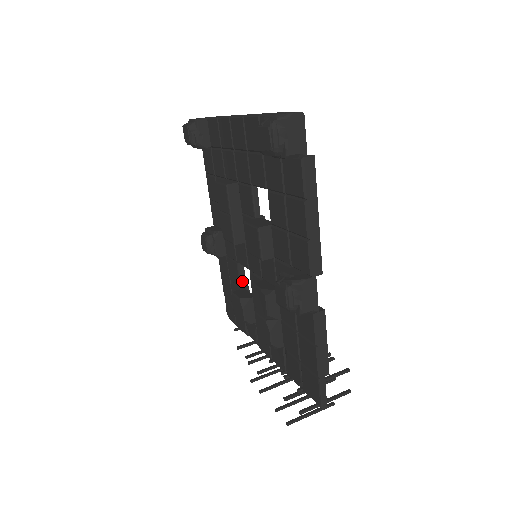
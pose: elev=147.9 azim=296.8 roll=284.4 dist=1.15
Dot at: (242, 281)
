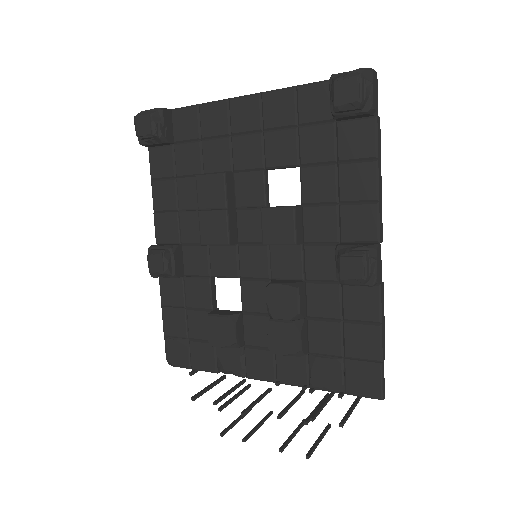
Dot at: (213, 301)
